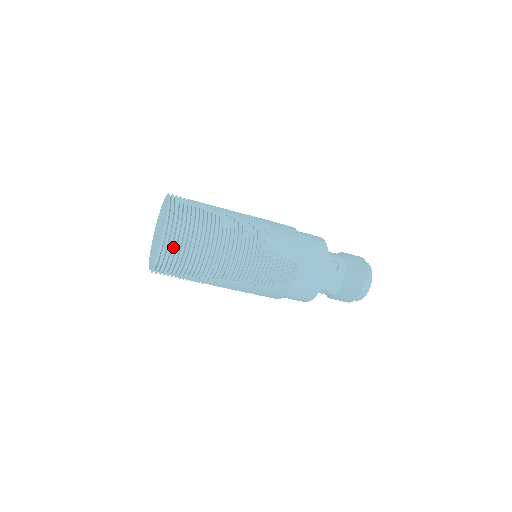
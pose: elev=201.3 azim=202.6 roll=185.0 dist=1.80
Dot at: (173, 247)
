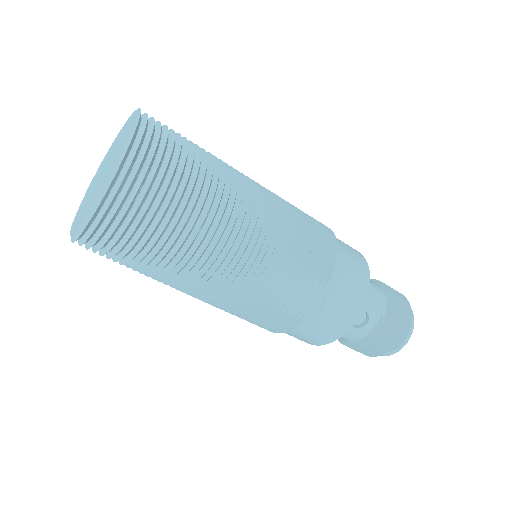
Dot at: (102, 240)
